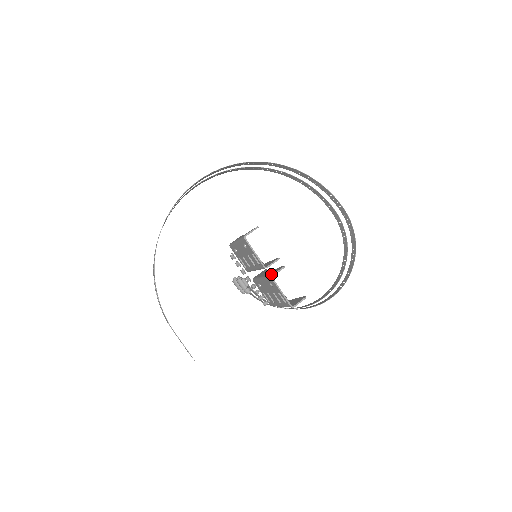
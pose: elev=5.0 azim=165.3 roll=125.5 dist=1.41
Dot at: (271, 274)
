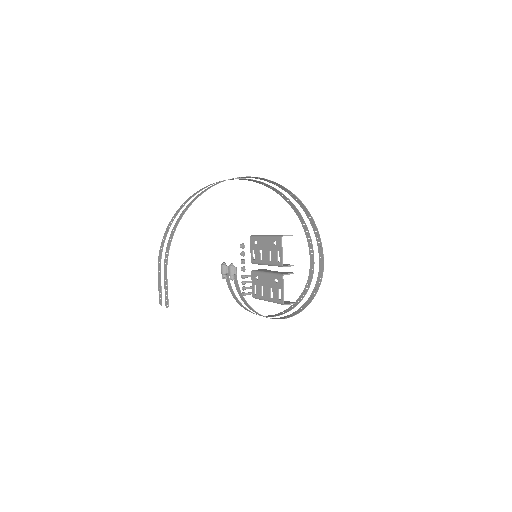
Dot at: (282, 273)
